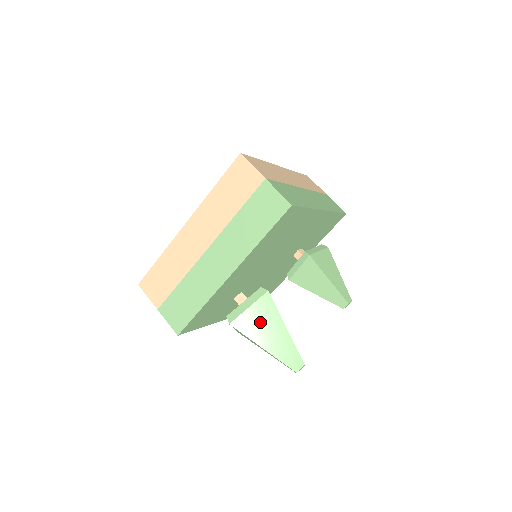
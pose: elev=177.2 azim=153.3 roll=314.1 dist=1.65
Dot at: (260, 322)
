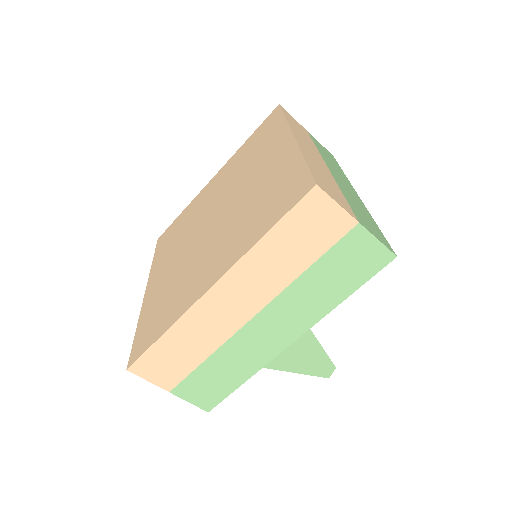
Dot at: (293, 349)
